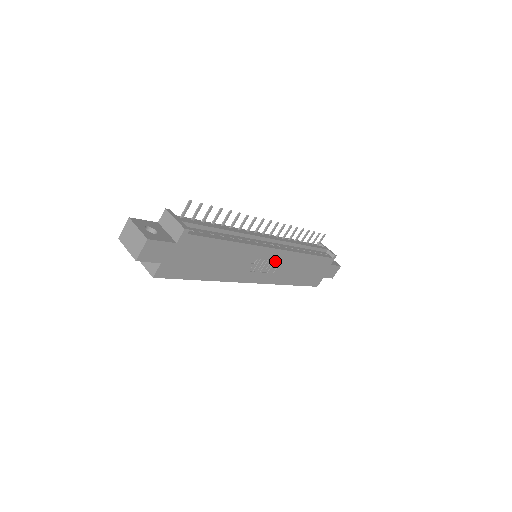
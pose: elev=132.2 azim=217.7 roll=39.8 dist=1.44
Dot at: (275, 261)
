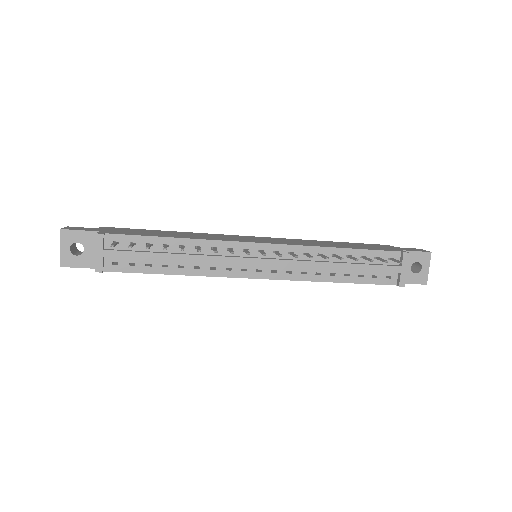
Dot at: occluded
